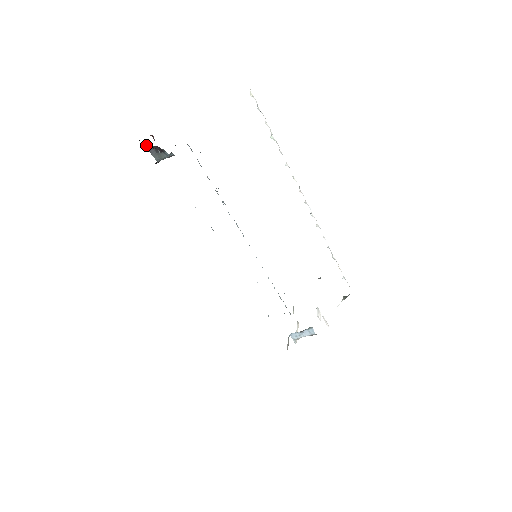
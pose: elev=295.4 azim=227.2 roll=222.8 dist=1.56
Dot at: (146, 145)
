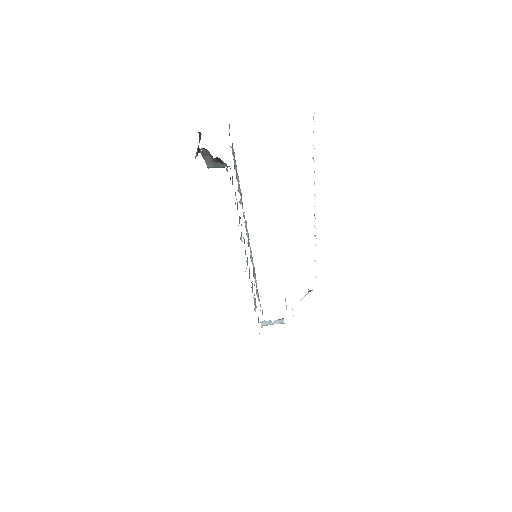
Dot at: (203, 150)
